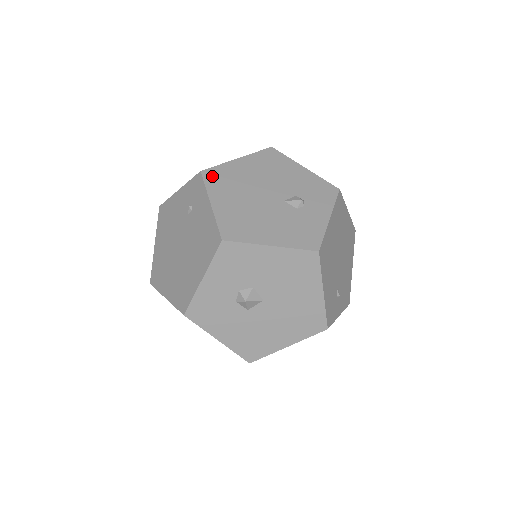
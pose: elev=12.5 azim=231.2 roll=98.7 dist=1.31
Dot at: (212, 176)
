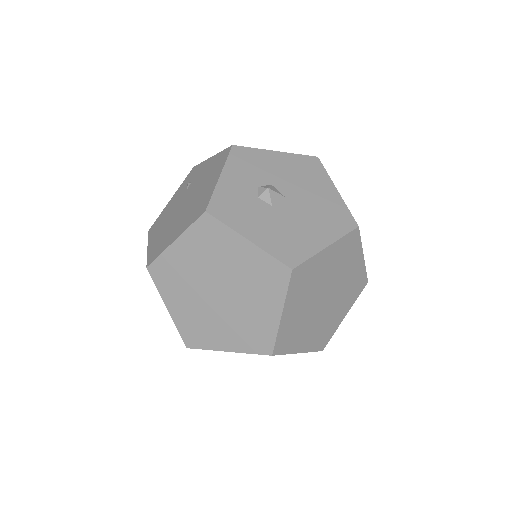
Dot at: occluded
